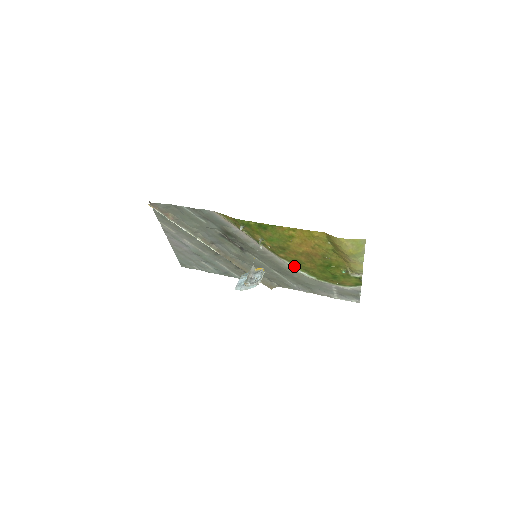
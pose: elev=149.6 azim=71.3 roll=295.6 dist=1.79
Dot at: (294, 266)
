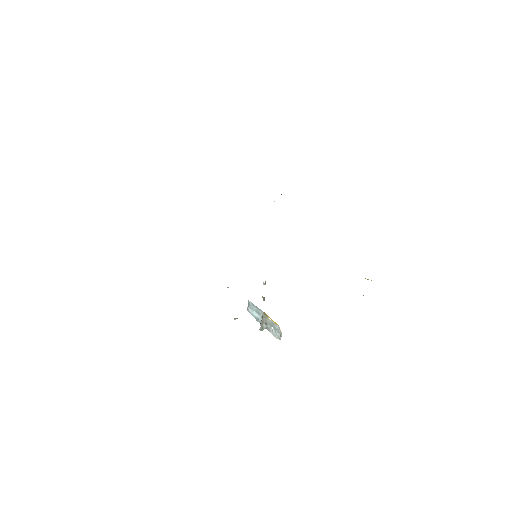
Dot at: occluded
